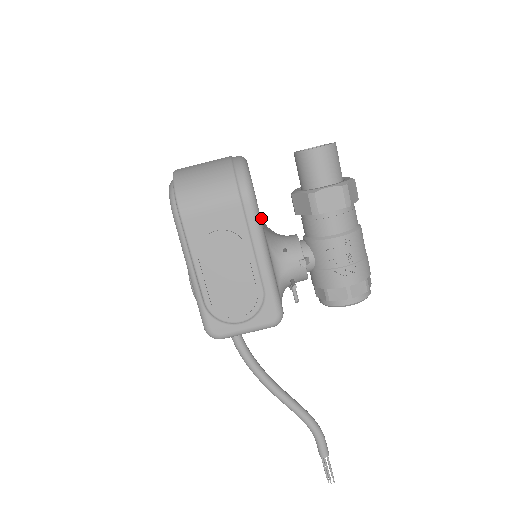
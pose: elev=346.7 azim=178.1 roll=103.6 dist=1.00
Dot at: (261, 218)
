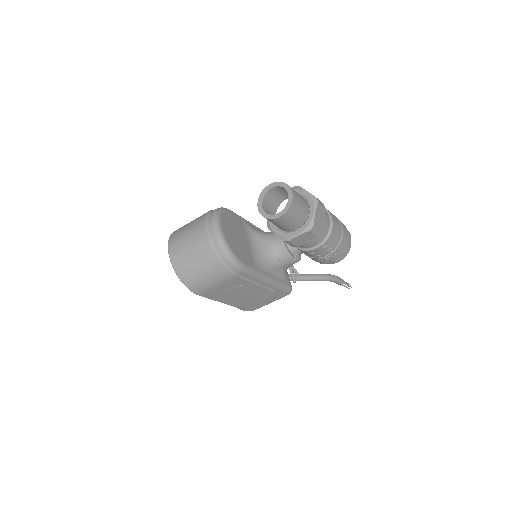
Dot at: (248, 232)
